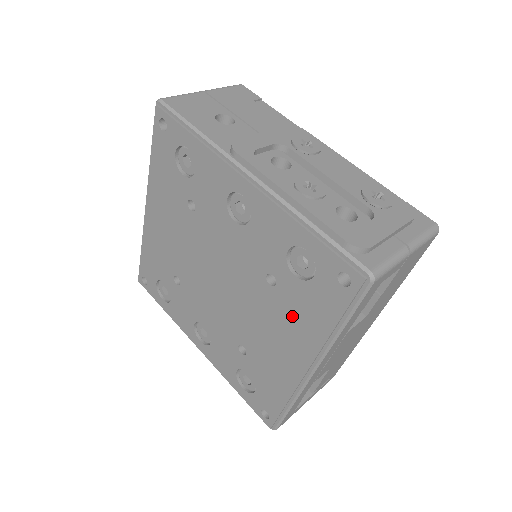
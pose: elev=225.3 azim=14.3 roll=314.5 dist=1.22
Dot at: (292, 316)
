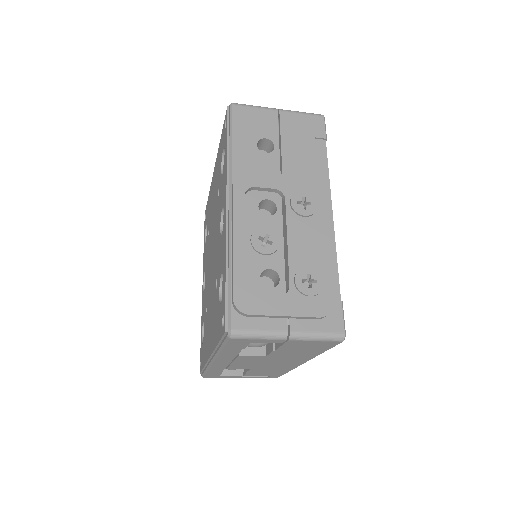
Dot at: (214, 317)
